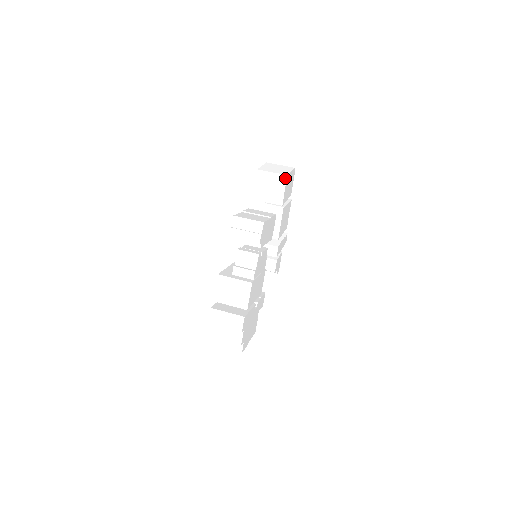
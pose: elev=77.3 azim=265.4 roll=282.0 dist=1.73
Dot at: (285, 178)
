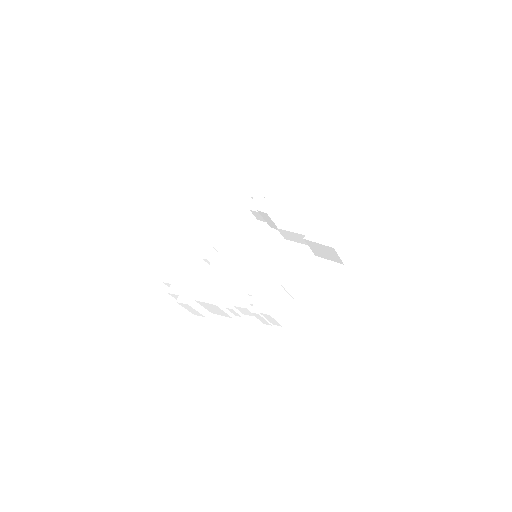
Dot at: (341, 263)
